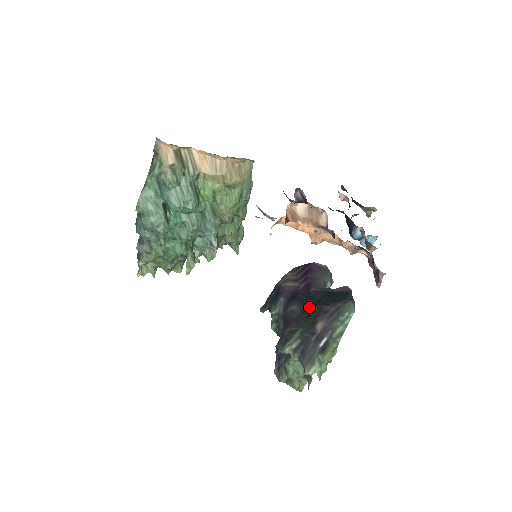
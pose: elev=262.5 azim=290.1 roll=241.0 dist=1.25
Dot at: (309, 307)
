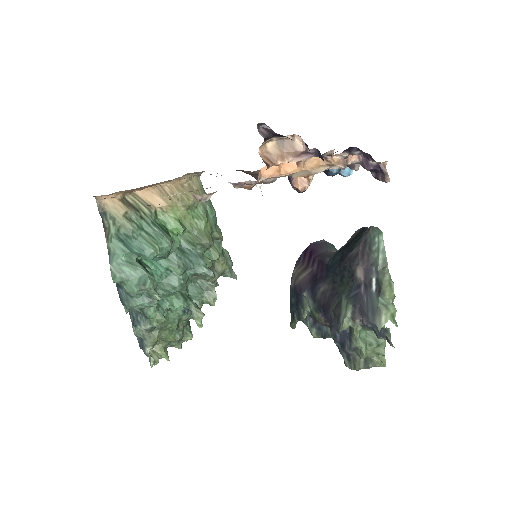
Dot at: (336, 272)
